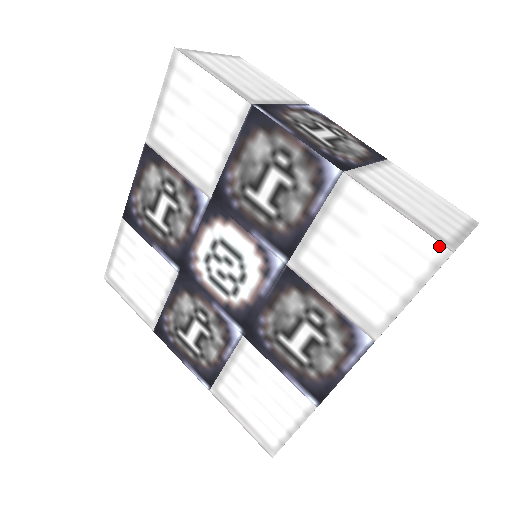
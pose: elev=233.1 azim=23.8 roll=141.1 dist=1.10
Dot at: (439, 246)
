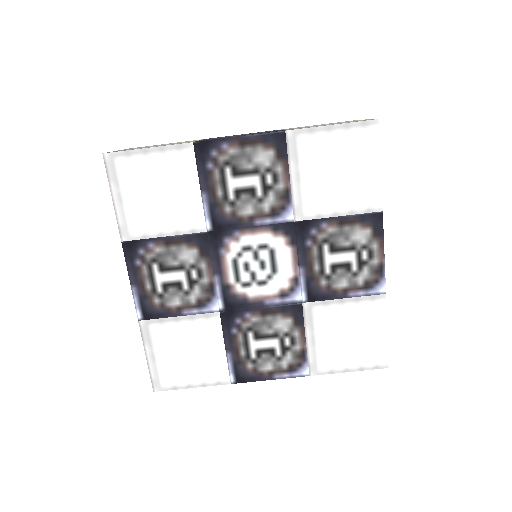
Dot at: (387, 361)
